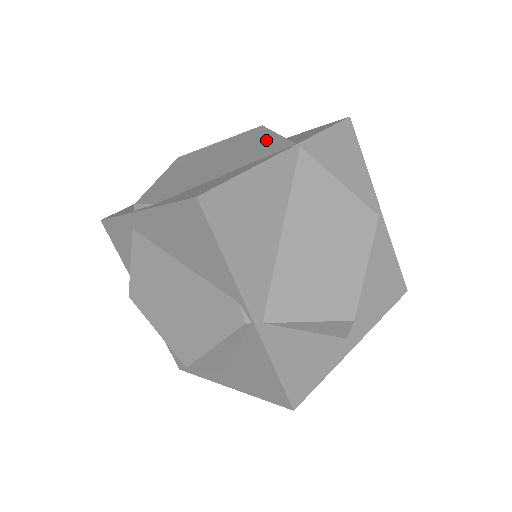
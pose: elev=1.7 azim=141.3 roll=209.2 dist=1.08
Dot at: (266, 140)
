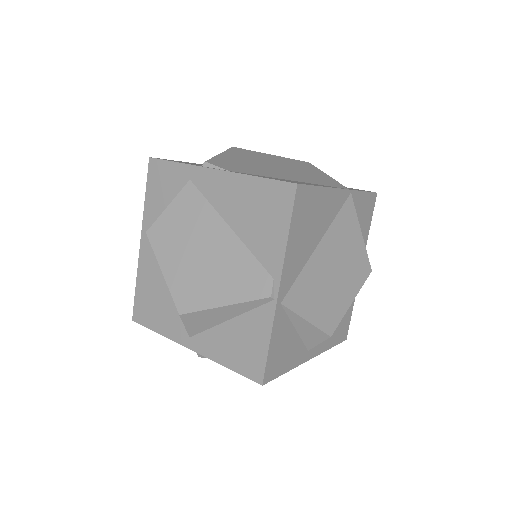
Dot at: (319, 174)
